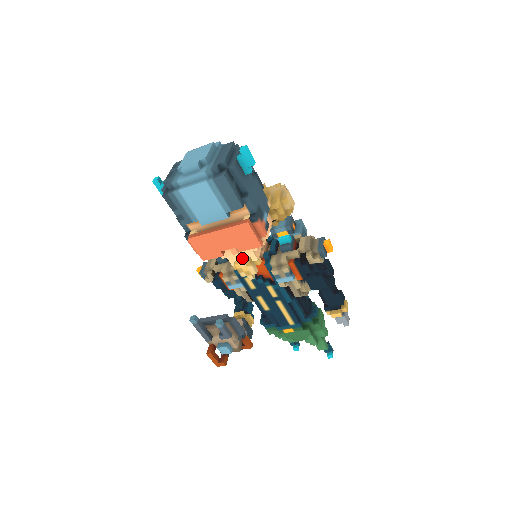
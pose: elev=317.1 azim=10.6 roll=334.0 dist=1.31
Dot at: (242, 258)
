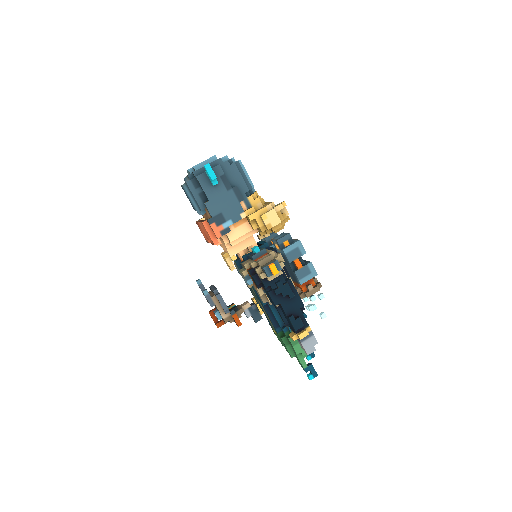
Dot at: (226, 251)
